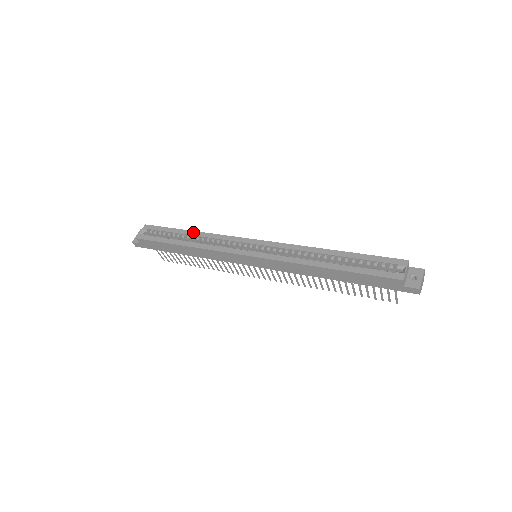
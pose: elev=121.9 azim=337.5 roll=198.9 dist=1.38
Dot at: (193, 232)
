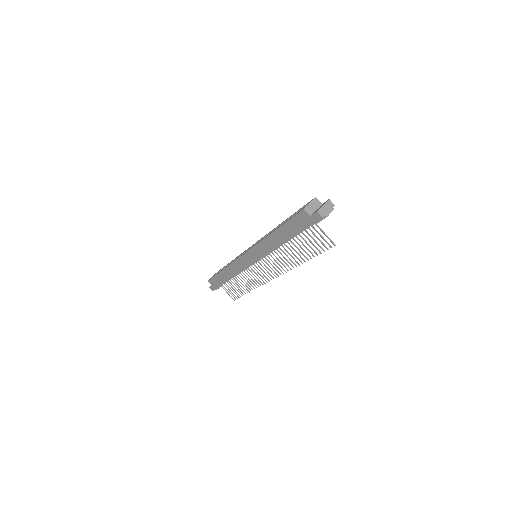
Dot at: occluded
